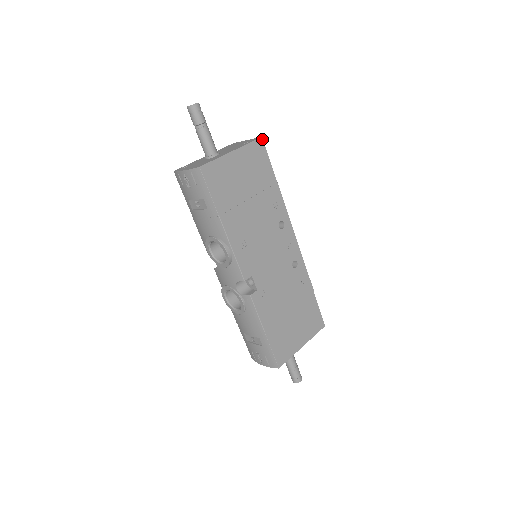
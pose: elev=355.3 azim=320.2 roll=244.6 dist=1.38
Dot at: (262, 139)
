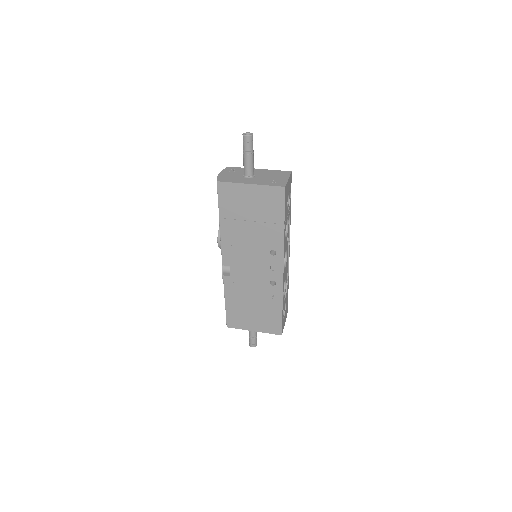
Dot at: (285, 188)
